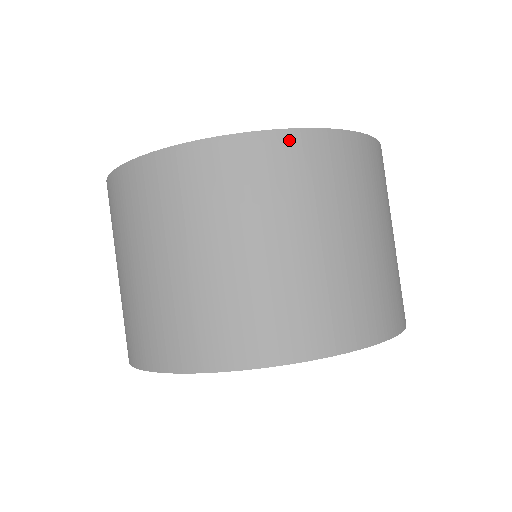
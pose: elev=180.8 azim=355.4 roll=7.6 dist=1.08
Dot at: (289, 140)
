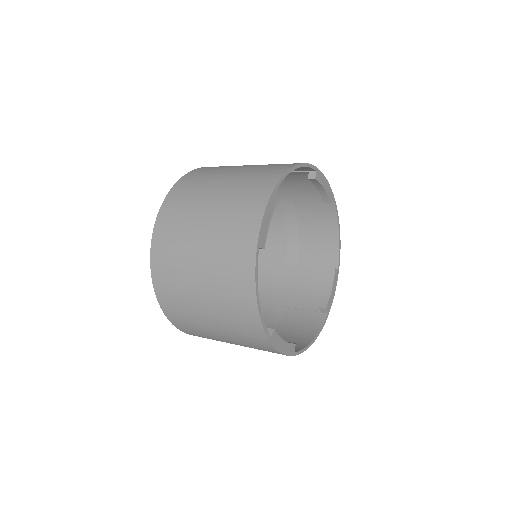
Dot at: (200, 169)
